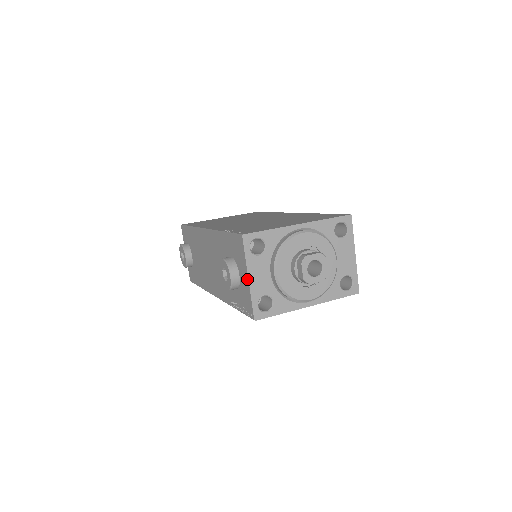
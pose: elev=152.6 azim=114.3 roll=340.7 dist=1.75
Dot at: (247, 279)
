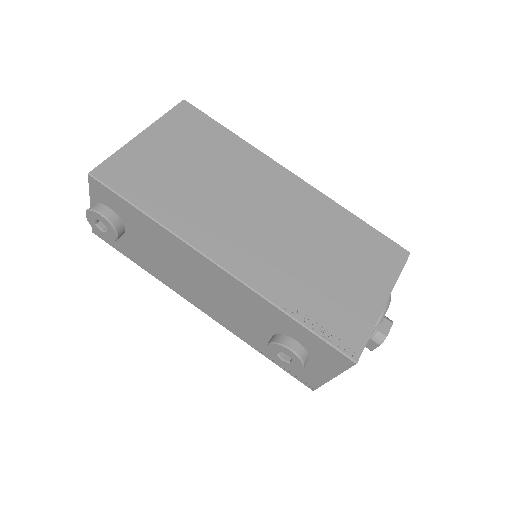
Dot at: (329, 377)
